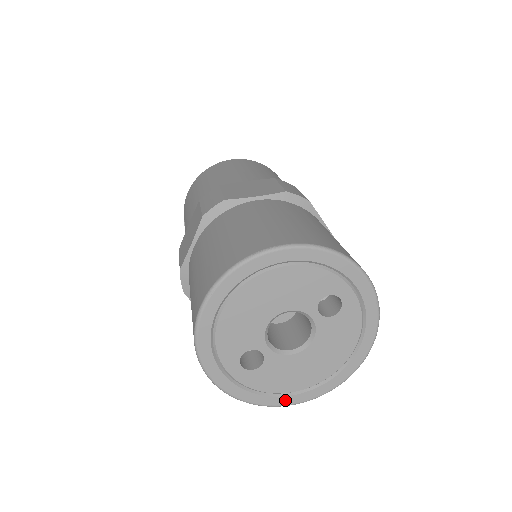
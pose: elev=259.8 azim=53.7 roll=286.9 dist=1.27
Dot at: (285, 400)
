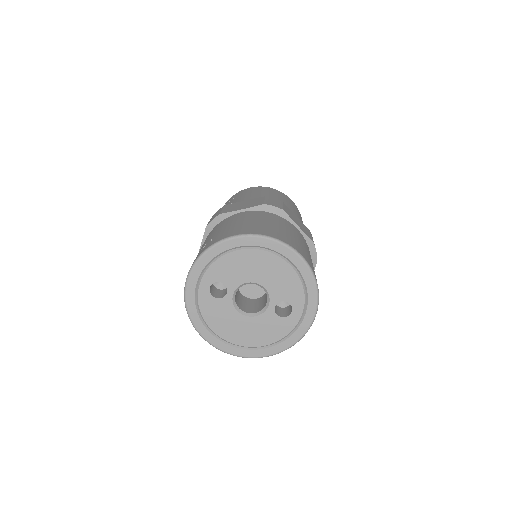
Dot at: (204, 331)
